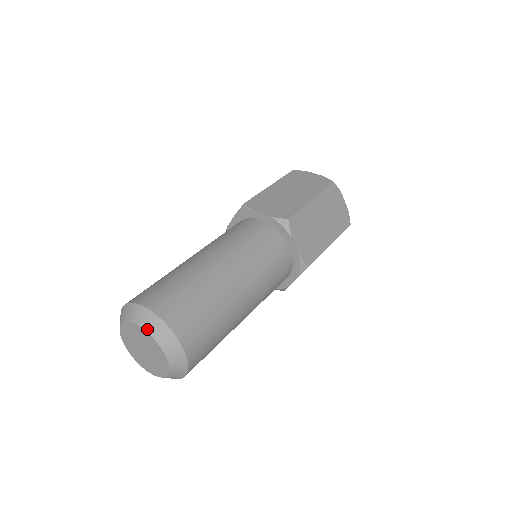
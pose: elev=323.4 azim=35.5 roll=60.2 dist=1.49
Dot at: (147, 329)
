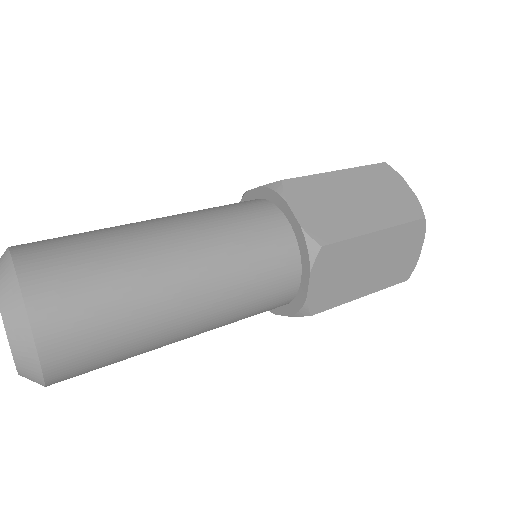
Dot at: out of frame
